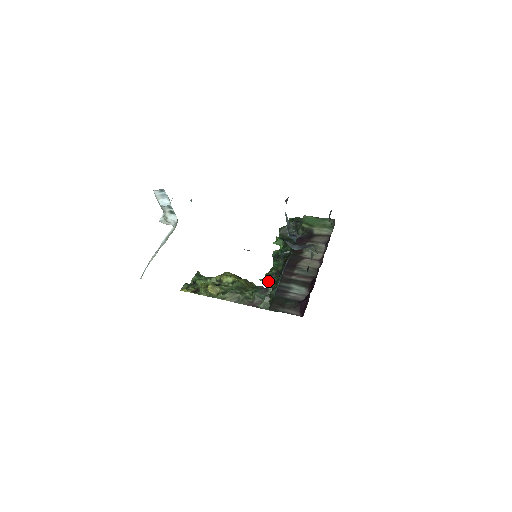
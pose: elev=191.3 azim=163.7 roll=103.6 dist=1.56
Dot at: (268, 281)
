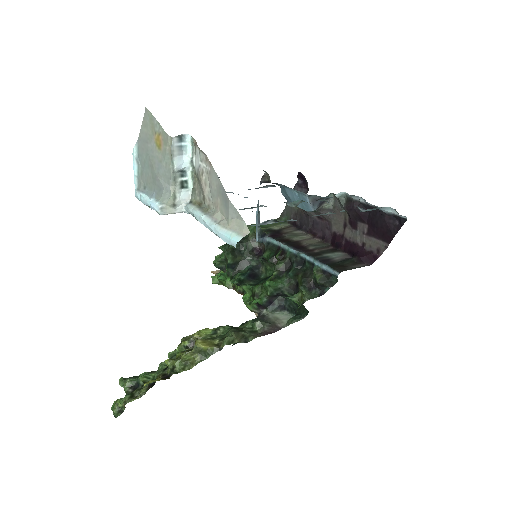
Dot at: (278, 284)
